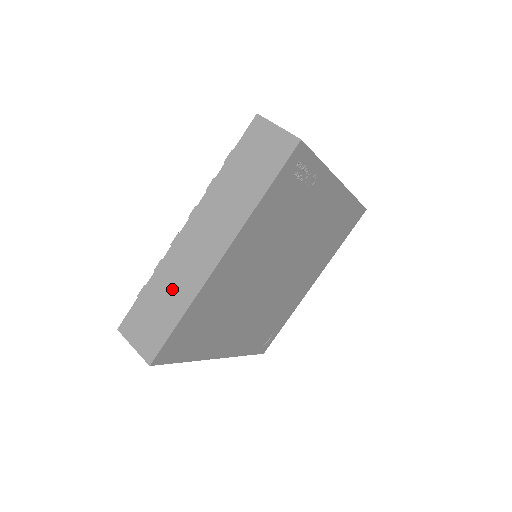
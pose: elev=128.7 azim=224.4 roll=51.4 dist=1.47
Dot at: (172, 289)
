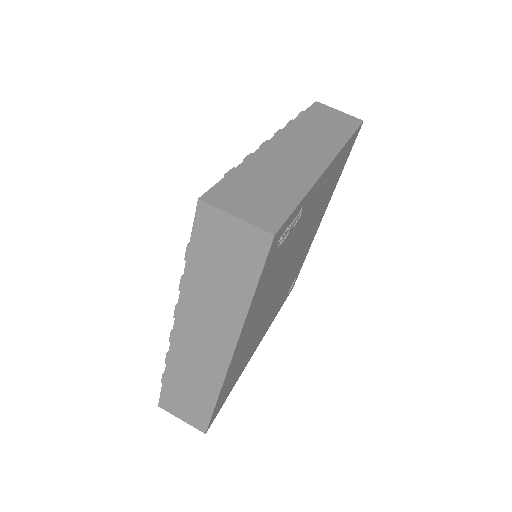
Dot at: (193, 380)
